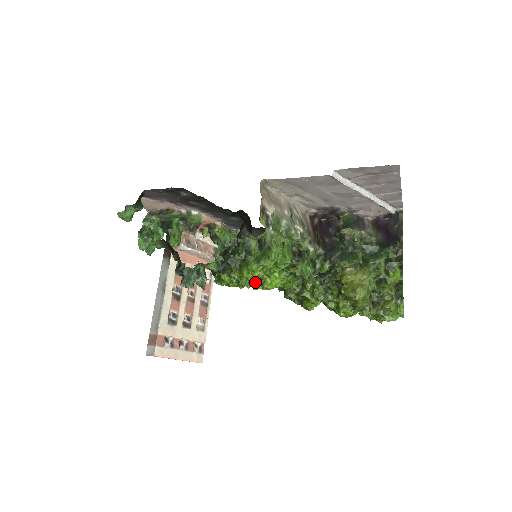
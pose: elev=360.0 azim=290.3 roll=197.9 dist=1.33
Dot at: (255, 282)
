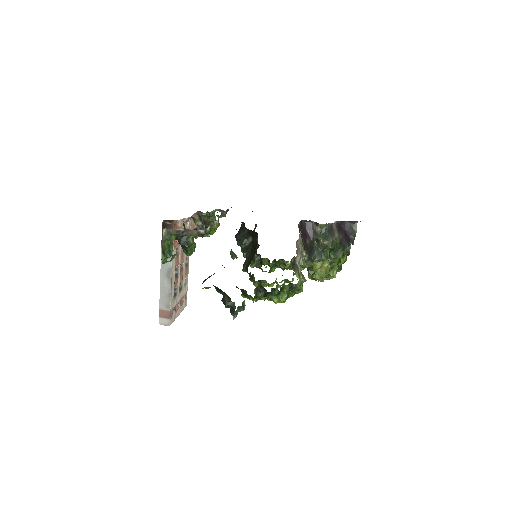
Dot at: (265, 286)
